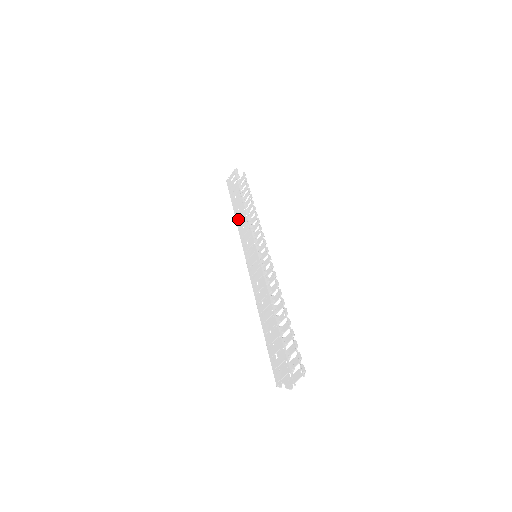
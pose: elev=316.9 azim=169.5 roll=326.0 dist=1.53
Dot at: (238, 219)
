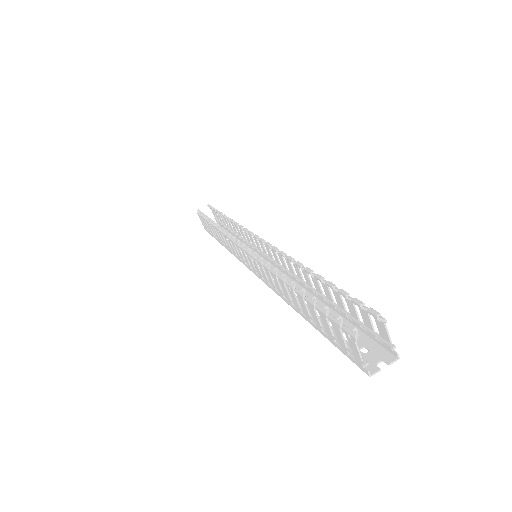
Dot at: (225, 246)
